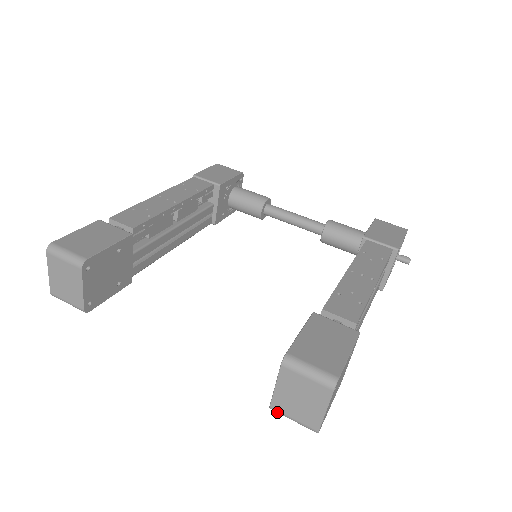
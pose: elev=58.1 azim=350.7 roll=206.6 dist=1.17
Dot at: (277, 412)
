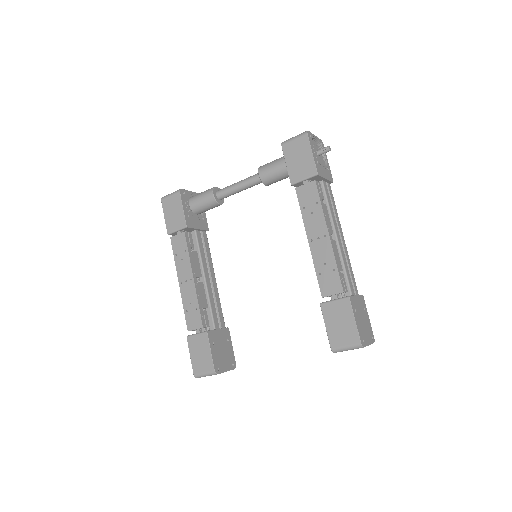
Dot at: occluded
